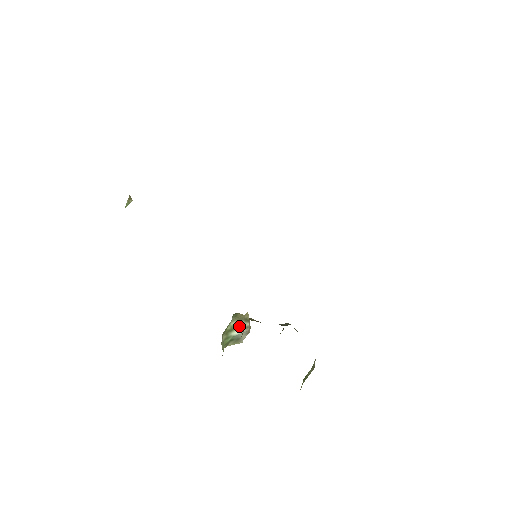
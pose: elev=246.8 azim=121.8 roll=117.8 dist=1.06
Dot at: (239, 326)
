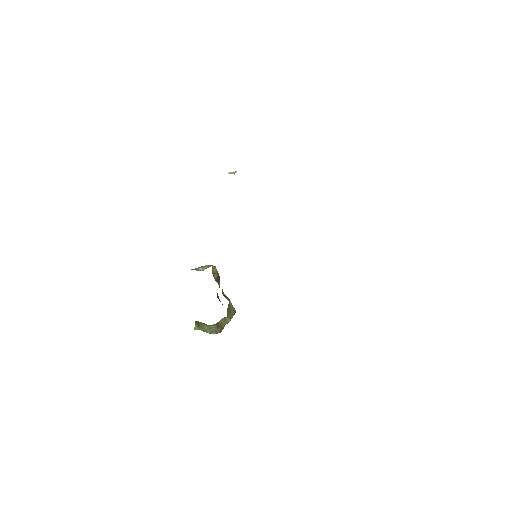
Dot at: (204, 268)
